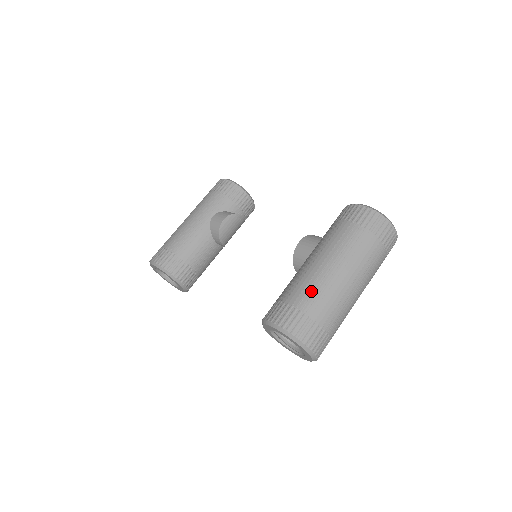
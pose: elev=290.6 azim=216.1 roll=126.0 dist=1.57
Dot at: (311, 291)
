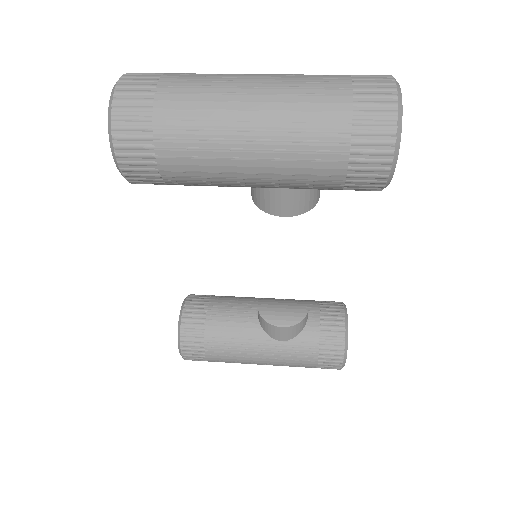
Dot at: occluded
